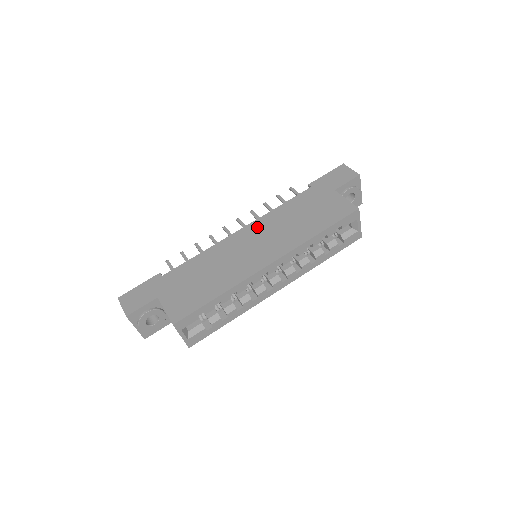
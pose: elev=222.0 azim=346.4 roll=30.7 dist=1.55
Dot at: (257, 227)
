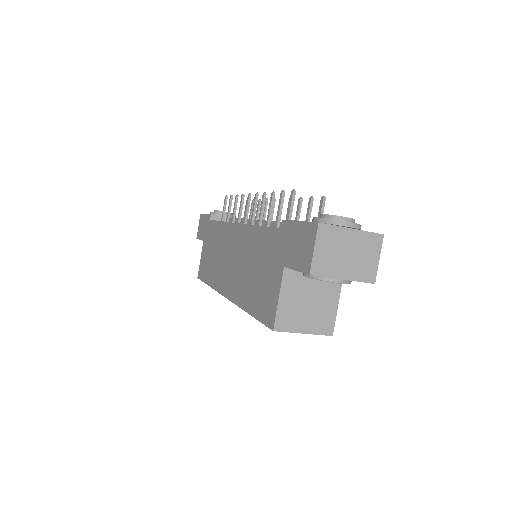
Dot at: (240, 237)
